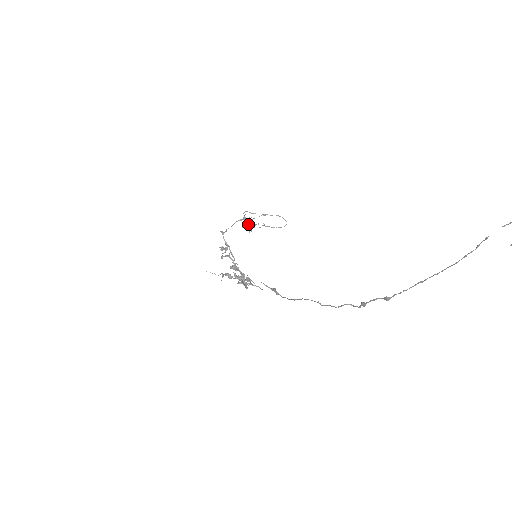
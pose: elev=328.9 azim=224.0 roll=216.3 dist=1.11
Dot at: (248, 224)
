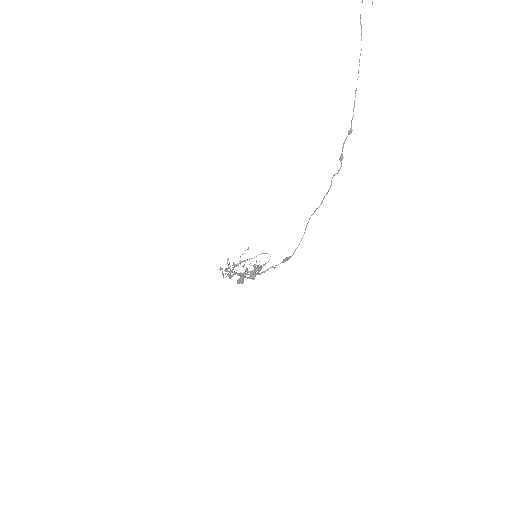
Dot at: (240, 277)
